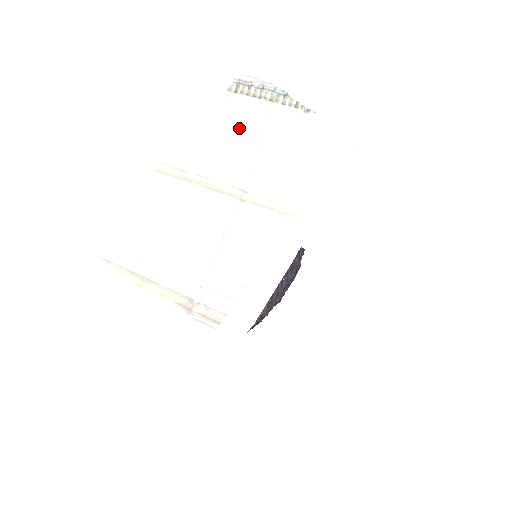
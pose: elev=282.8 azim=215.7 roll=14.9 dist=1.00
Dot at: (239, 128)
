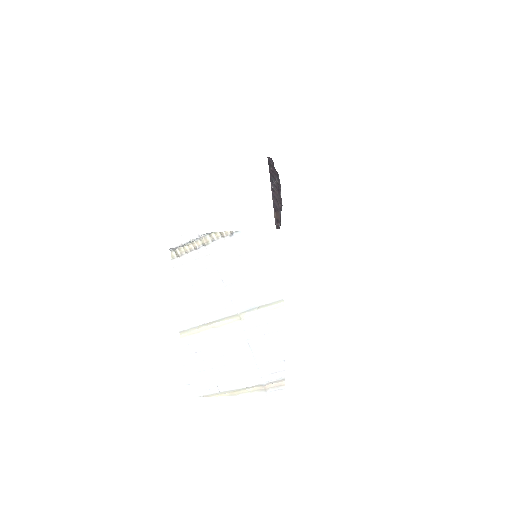
Dot at: (202, 279)
